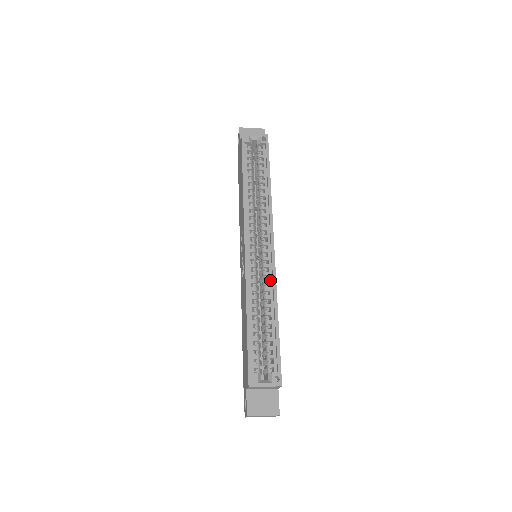
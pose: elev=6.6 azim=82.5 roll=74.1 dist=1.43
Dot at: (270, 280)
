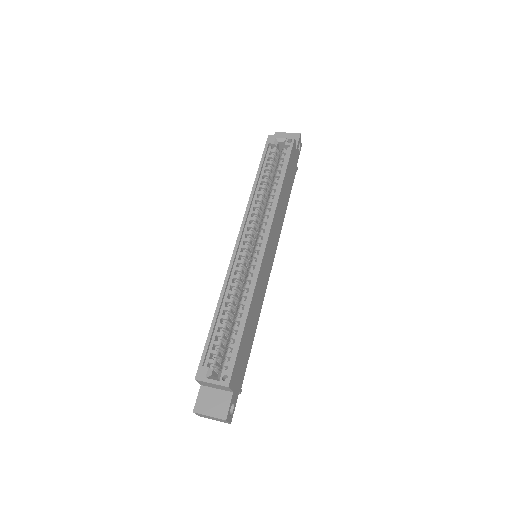
Dot at: (253, 278)
